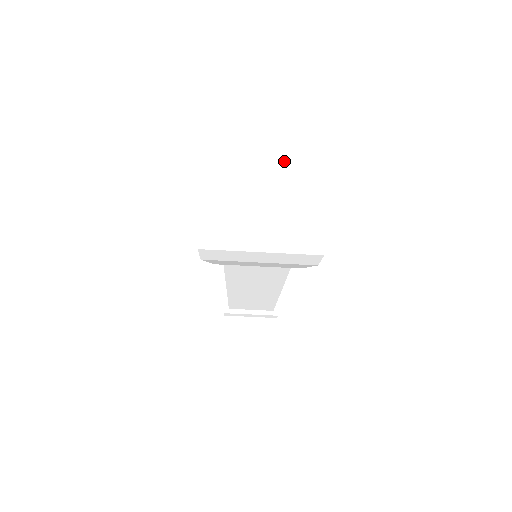
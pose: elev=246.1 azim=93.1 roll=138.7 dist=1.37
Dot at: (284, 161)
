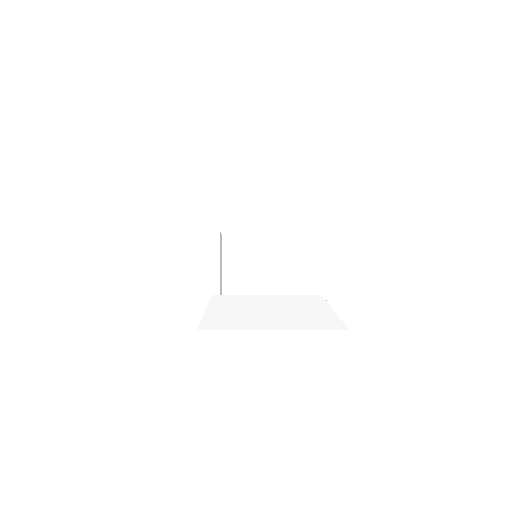
Dot at: (302, 384)
